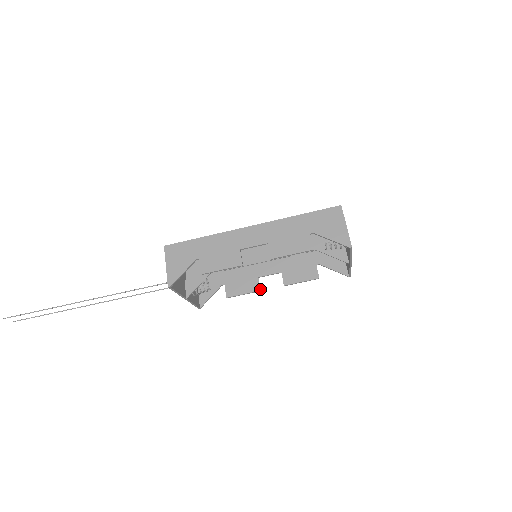
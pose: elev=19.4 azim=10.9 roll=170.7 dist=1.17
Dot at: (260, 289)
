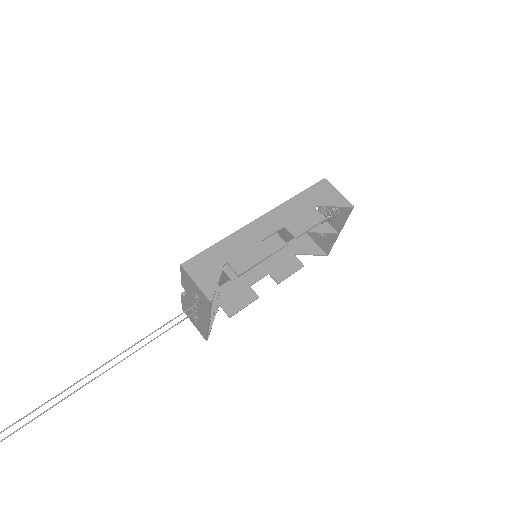
Dot at: (258, 296)
